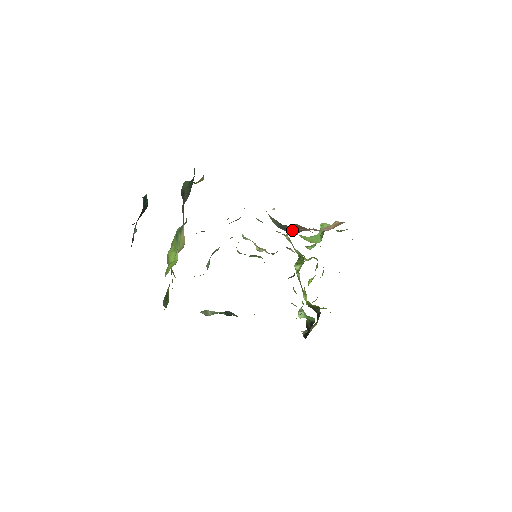
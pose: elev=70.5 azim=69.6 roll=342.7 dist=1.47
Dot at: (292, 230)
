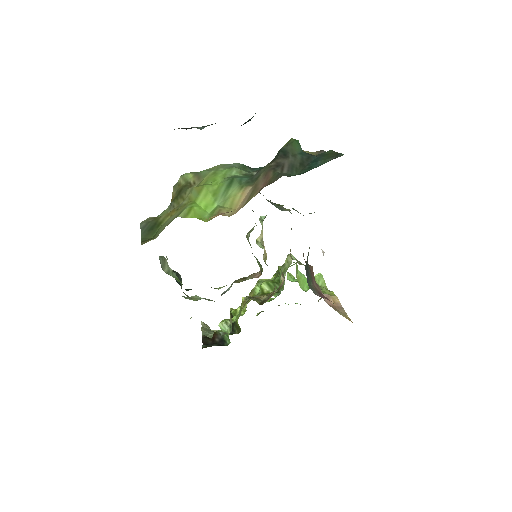
Dot at: (311, 279)
